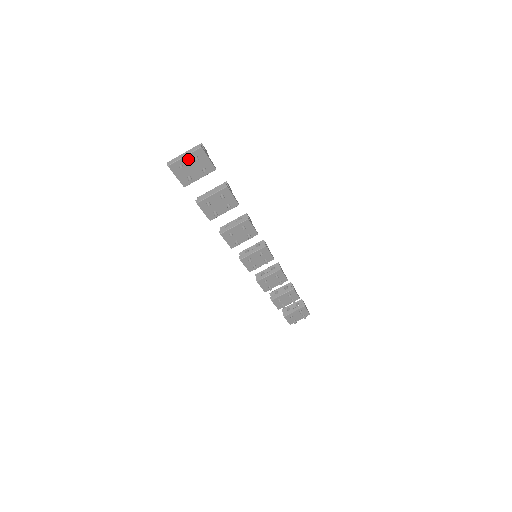
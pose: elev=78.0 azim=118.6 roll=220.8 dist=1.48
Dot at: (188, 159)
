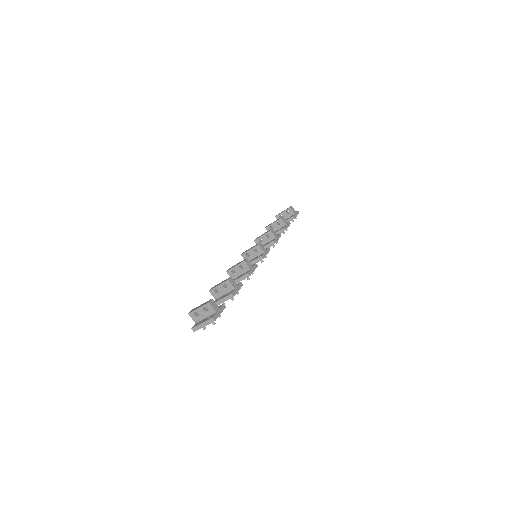
Dot at: (207, 324)
